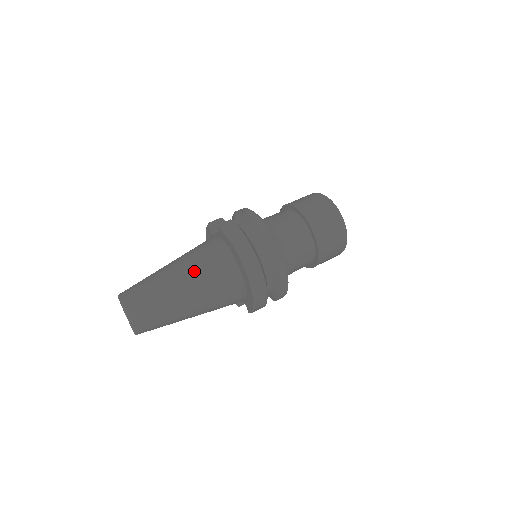
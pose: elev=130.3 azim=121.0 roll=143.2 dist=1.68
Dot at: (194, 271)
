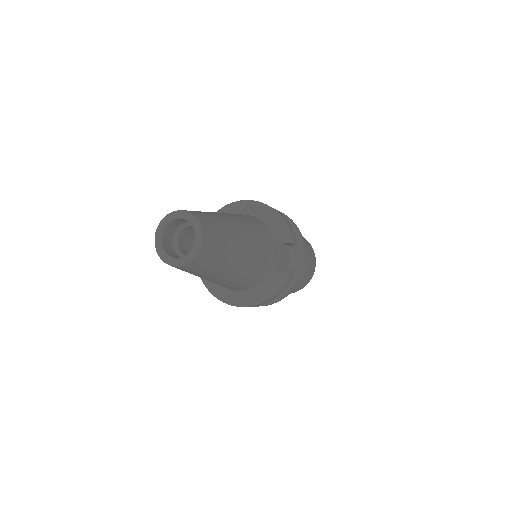
Dot at: occluded
